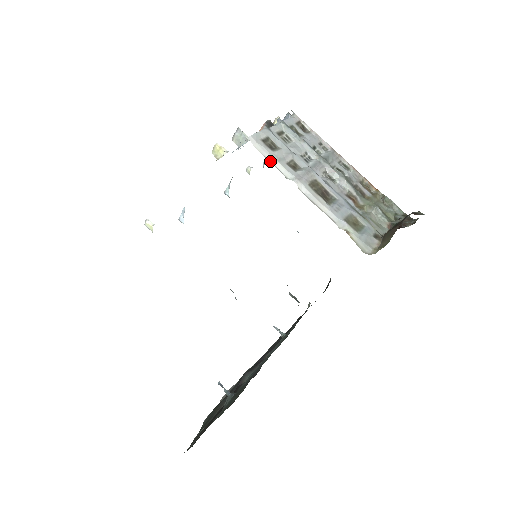
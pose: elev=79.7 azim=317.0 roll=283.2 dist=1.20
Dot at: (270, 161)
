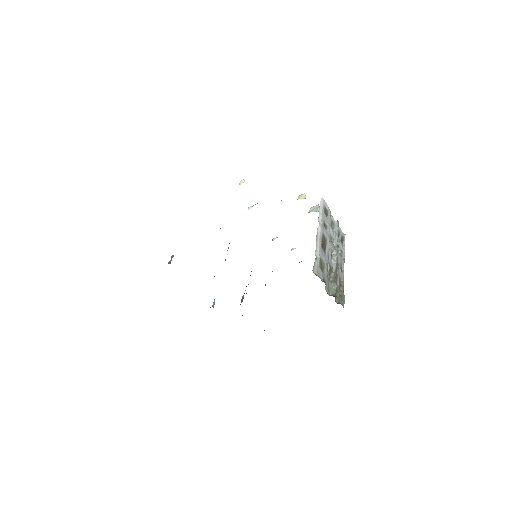
Dot at: (319, 211)
